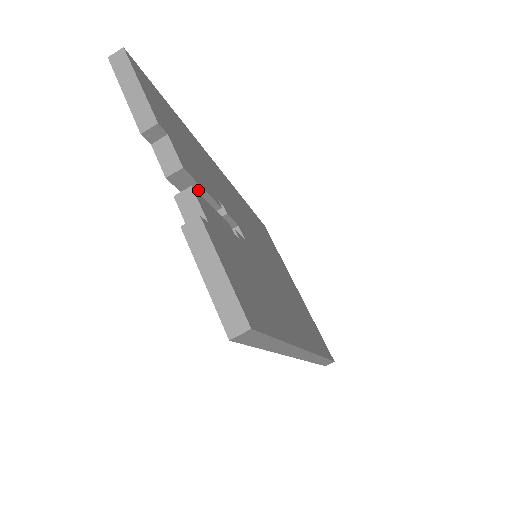
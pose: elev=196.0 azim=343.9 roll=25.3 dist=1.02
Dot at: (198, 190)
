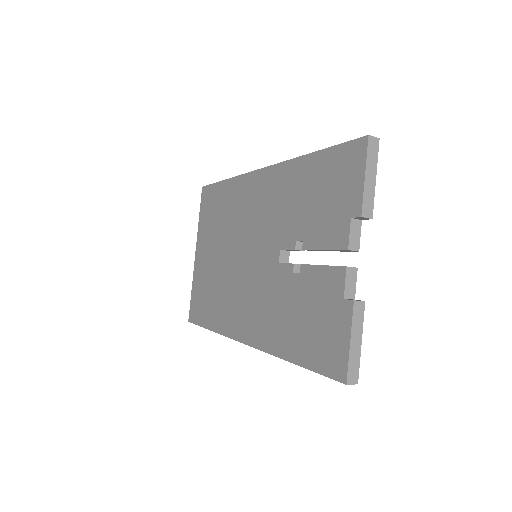
Dot at: occluded
